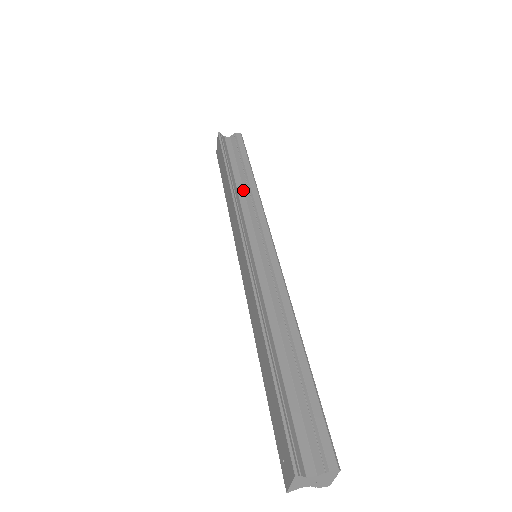
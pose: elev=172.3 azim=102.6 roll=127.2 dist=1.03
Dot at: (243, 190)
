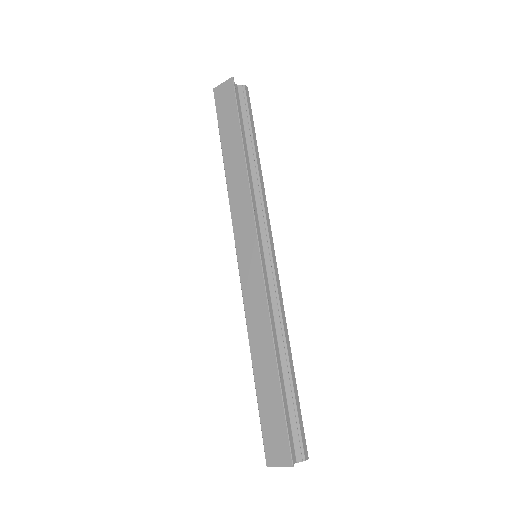
Dot at: (251, 173)
